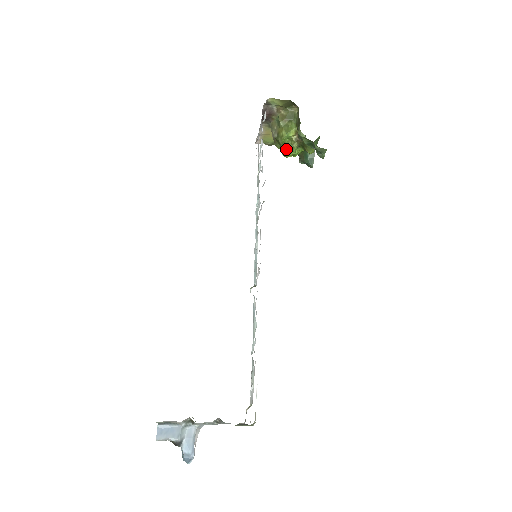
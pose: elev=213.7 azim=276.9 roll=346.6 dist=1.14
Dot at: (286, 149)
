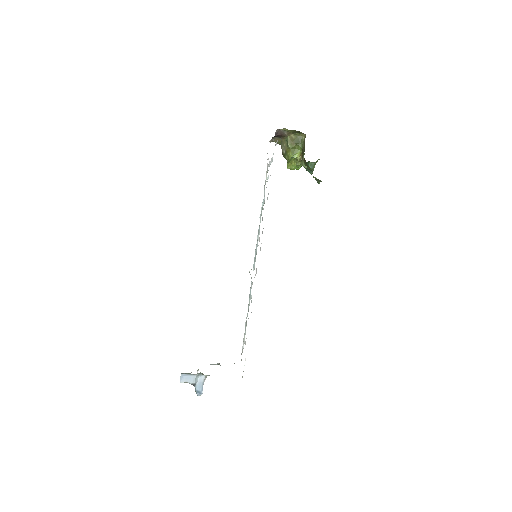
Dot at: (291, 165)
